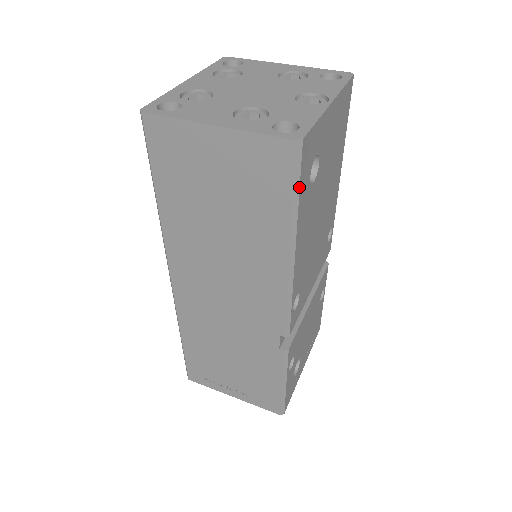
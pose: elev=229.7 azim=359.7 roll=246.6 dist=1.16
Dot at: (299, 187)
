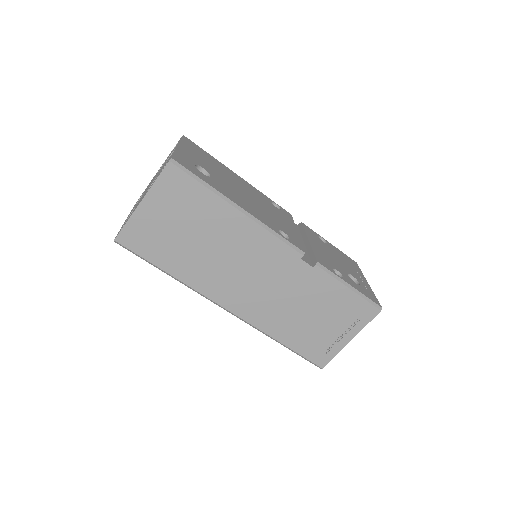
Dot at: (198, 177)
